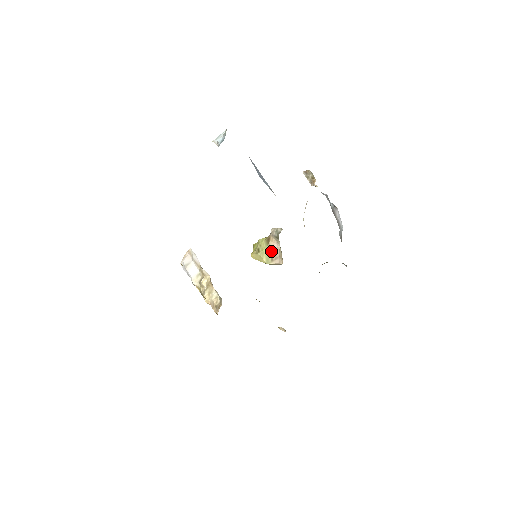
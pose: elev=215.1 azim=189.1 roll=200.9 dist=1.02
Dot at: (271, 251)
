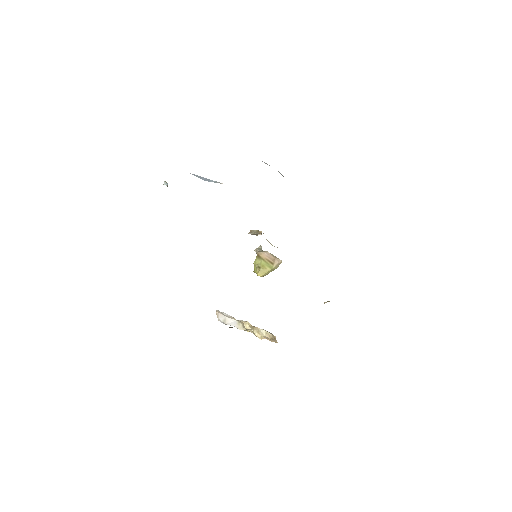
Dot at: (267, 260)
